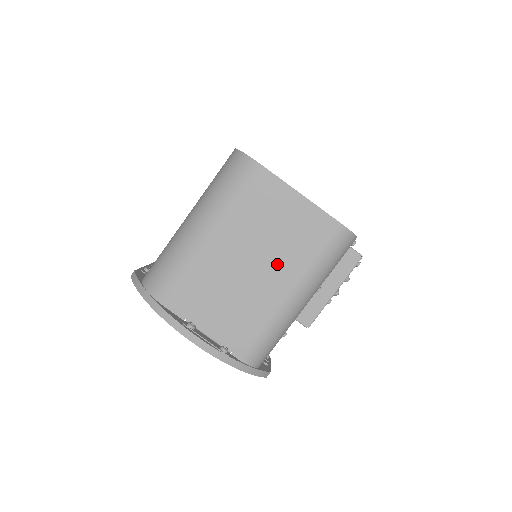
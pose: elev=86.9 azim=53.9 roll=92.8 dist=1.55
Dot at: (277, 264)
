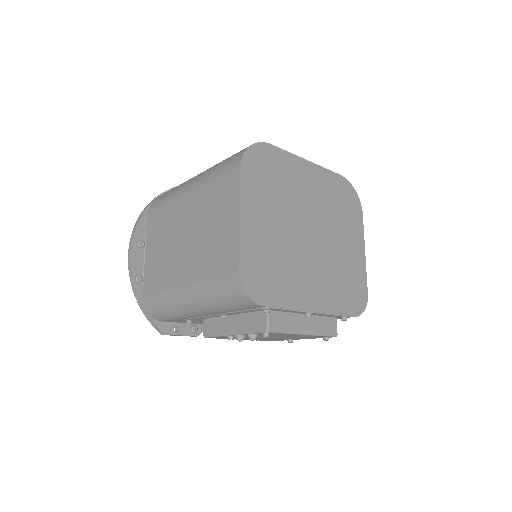
Dot at: (194, 256)
